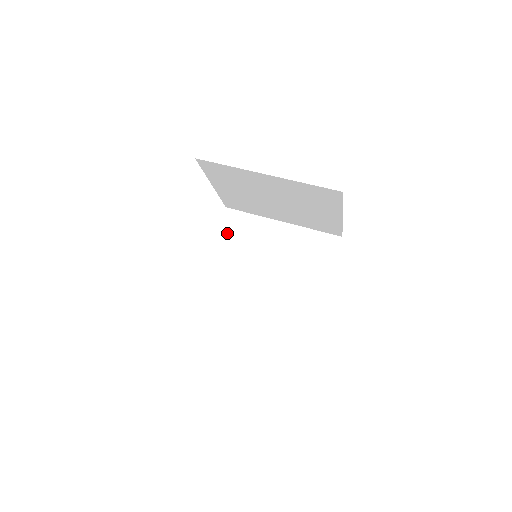
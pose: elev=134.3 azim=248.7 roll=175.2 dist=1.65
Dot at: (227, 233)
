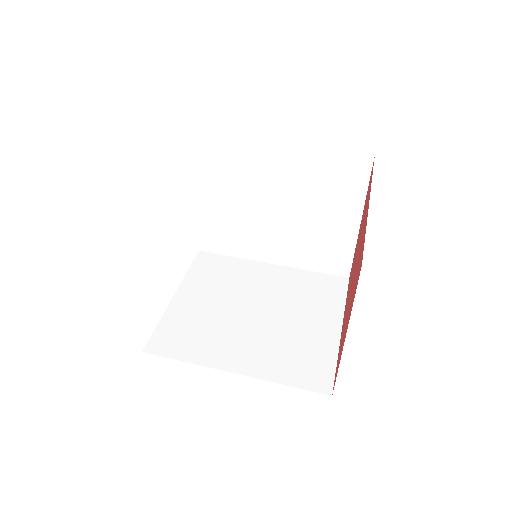
Dot at: (201, 274)
